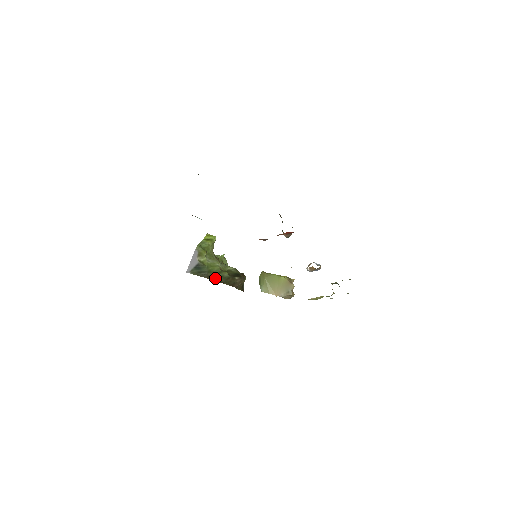
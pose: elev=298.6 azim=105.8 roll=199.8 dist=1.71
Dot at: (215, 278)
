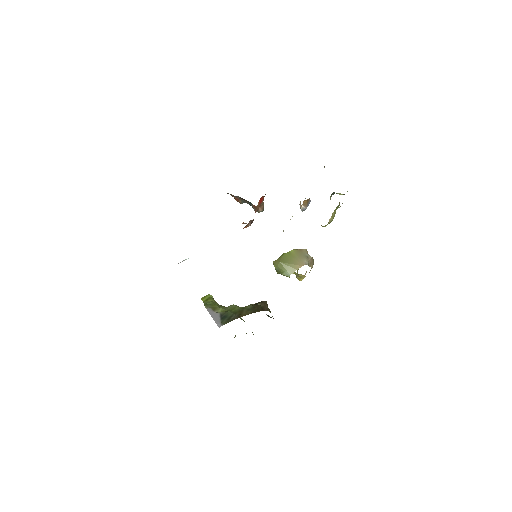
Dot at: (245, 314)
